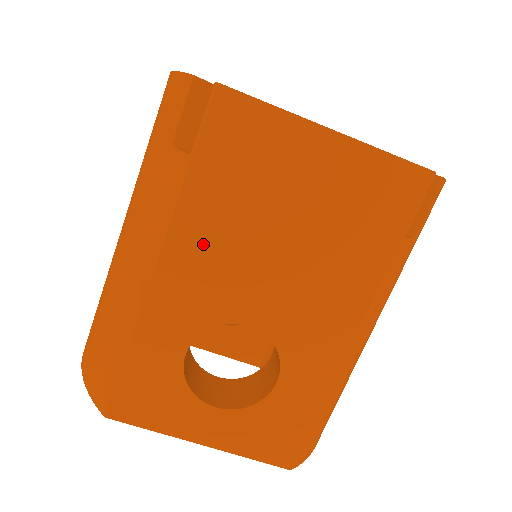
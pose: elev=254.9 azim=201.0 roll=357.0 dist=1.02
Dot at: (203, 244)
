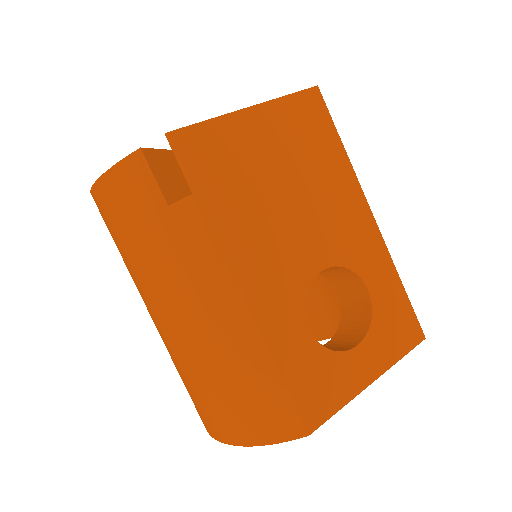
Dot at: (252, 244)
